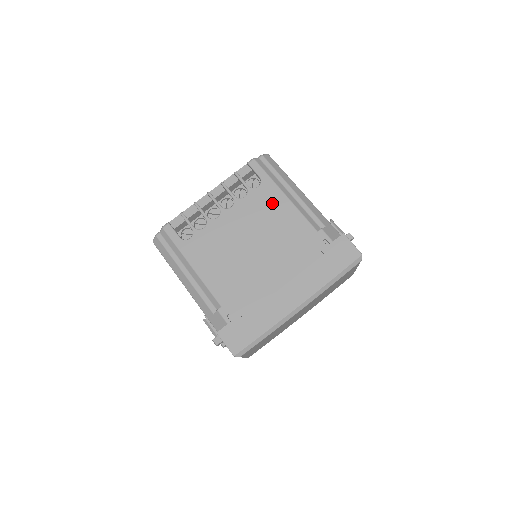
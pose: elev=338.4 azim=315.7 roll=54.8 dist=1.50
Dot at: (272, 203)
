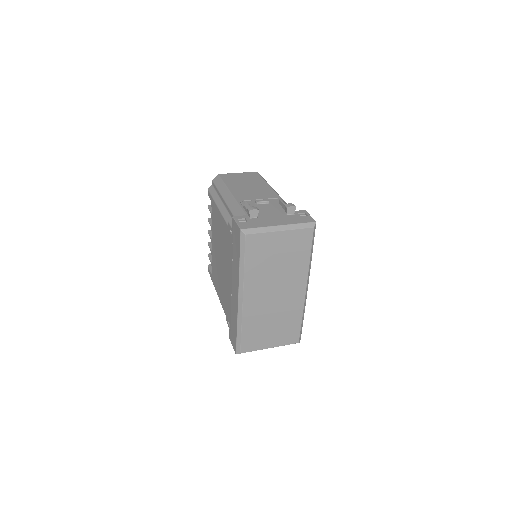
Dot at: (216, 218)
